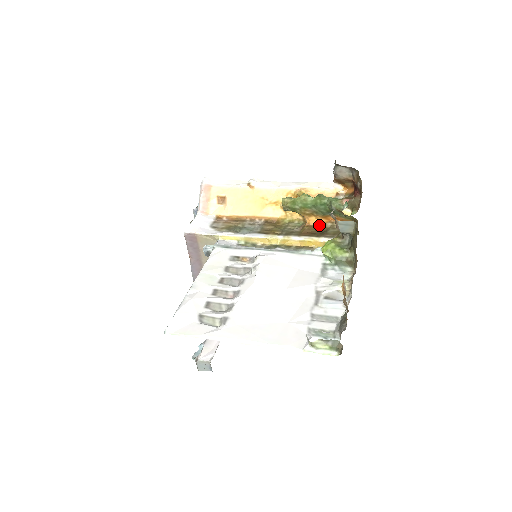
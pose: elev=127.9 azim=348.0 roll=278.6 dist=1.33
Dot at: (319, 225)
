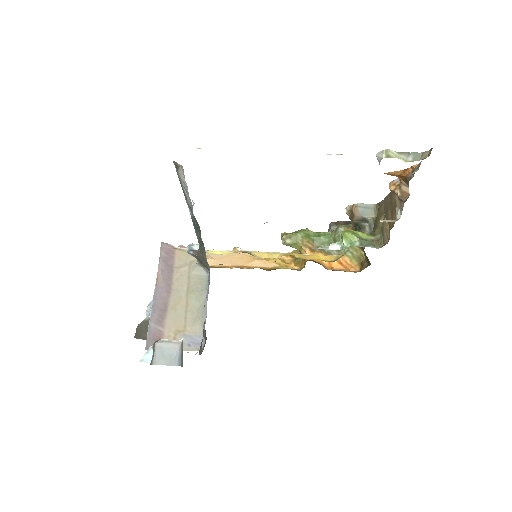
Dot at: (322, 265)
